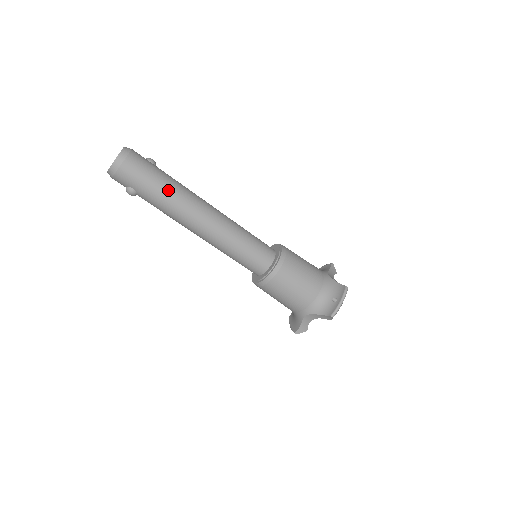
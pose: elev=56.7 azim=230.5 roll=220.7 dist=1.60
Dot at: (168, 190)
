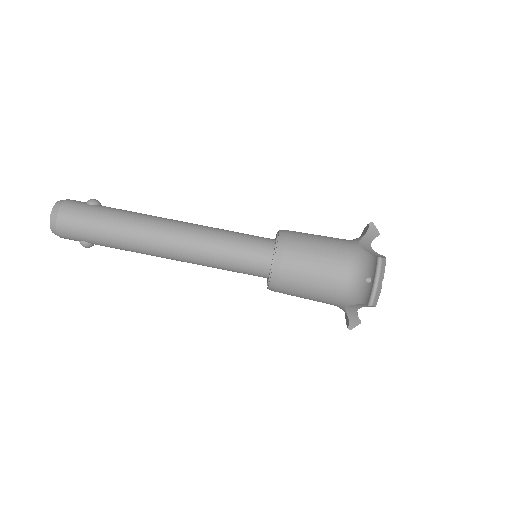
Dot at: (114, 229)
